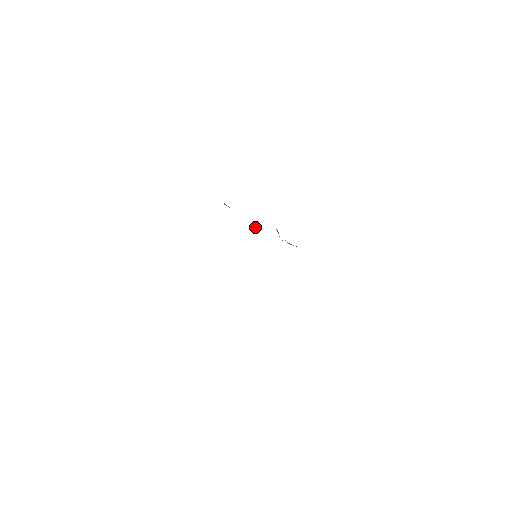
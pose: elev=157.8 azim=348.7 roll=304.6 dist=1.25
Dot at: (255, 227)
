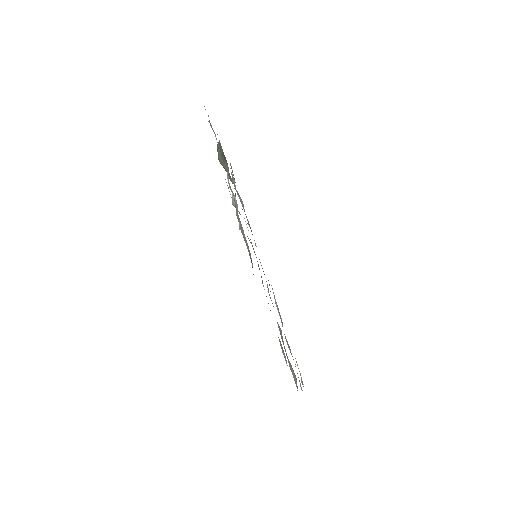
Dot at: (238, 211)
